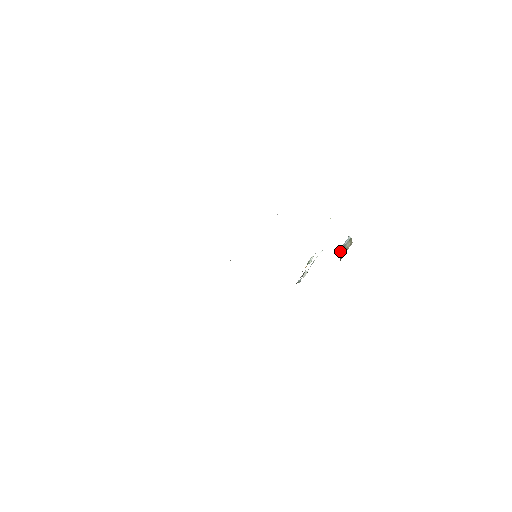
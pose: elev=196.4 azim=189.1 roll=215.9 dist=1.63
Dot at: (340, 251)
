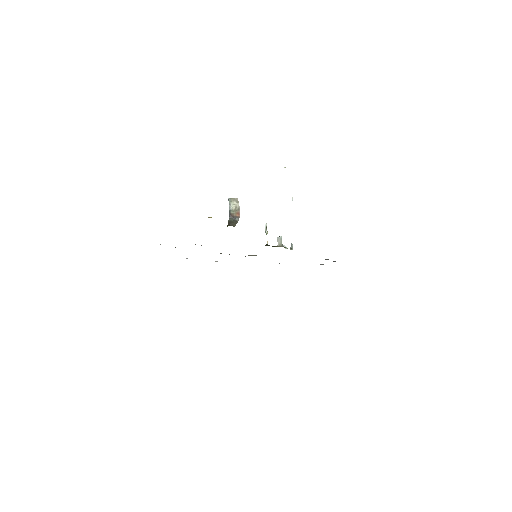
Dot at: occluded
